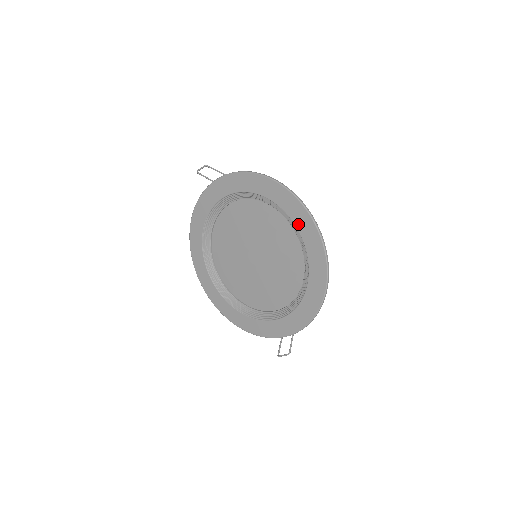
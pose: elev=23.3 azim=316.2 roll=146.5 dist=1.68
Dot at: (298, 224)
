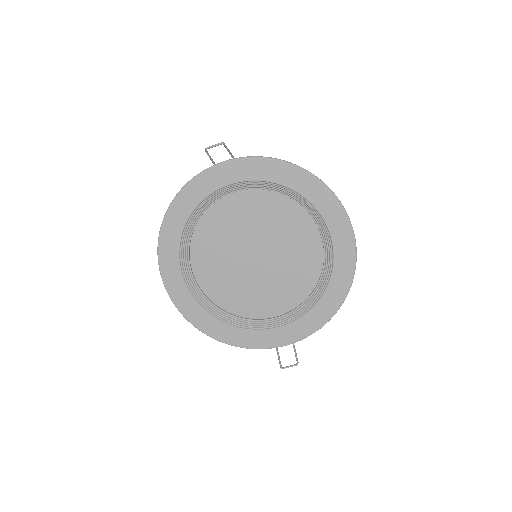
Dot at: (330, 222)
